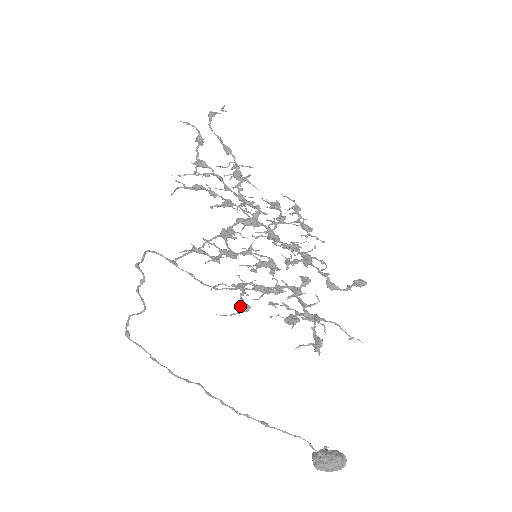
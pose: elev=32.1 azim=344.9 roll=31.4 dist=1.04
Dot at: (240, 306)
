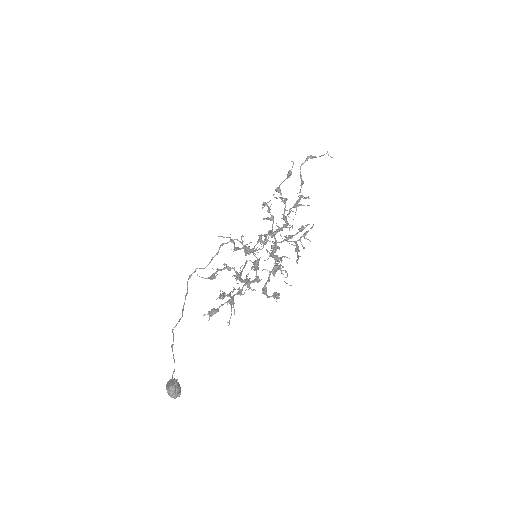
Dot at: (211, 276)
